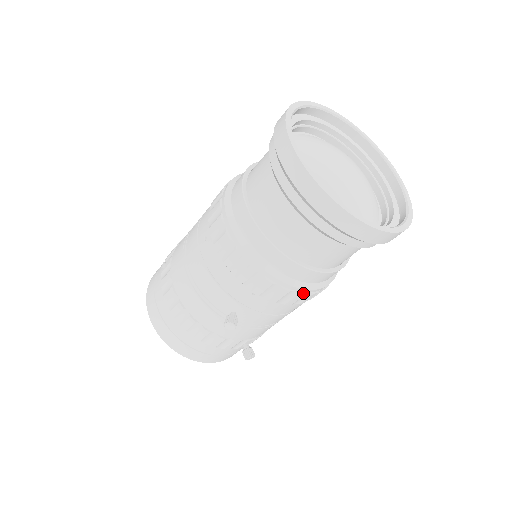
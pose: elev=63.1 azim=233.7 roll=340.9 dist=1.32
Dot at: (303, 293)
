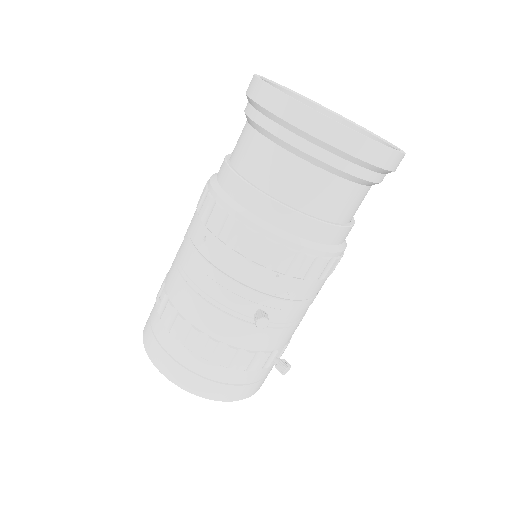
Dot at: (327, 258)
